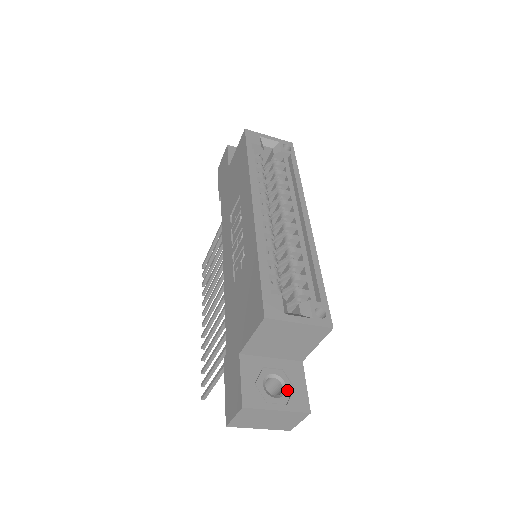
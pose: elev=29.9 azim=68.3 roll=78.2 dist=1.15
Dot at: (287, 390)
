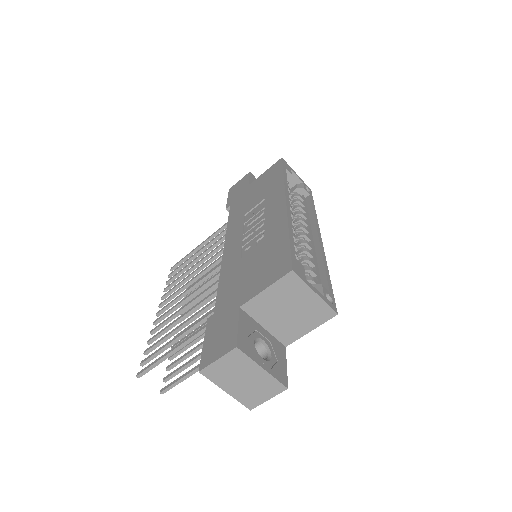
Dot at: (272, 359)
